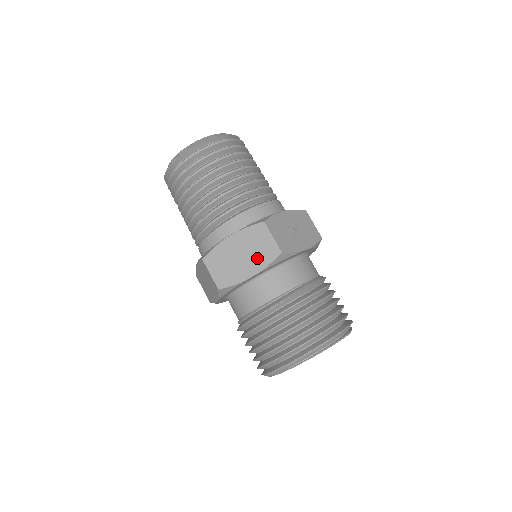
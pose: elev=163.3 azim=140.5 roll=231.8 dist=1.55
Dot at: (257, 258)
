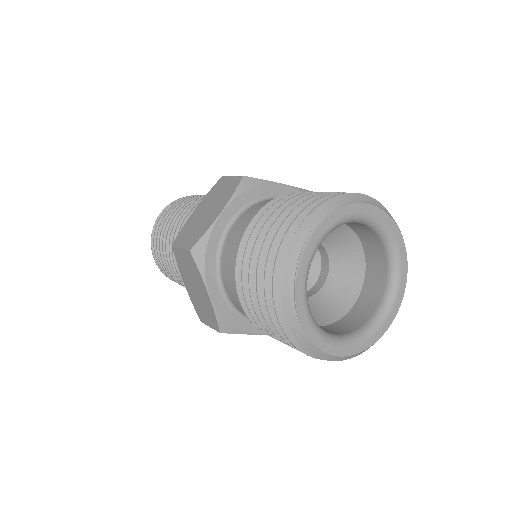
Dot at: (222, 199)
